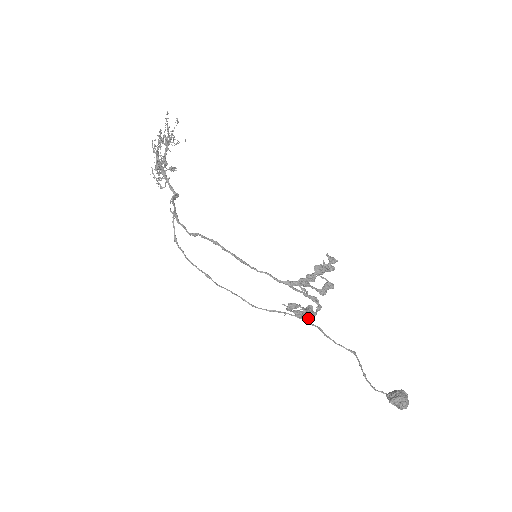
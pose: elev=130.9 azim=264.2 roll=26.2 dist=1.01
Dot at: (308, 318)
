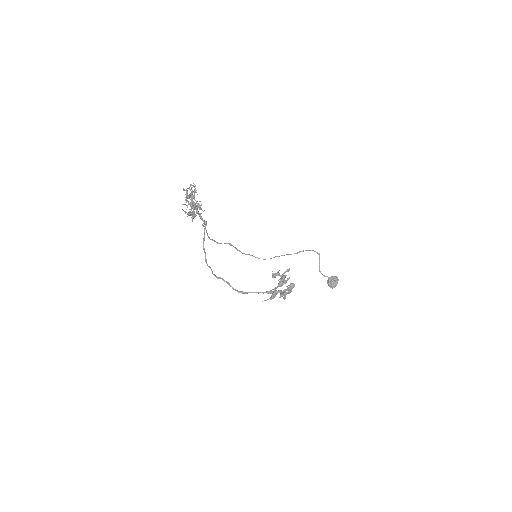
Dot at: (281, 286)
